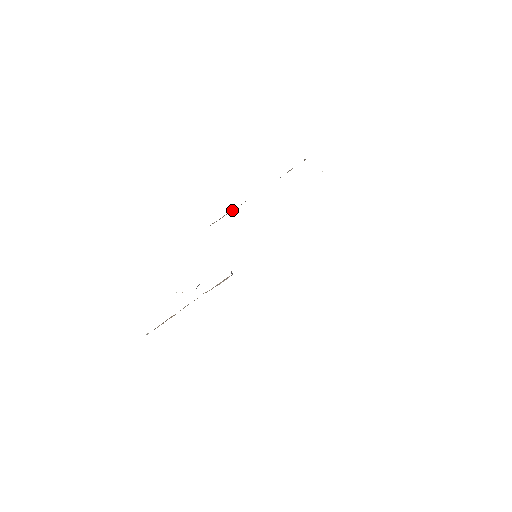
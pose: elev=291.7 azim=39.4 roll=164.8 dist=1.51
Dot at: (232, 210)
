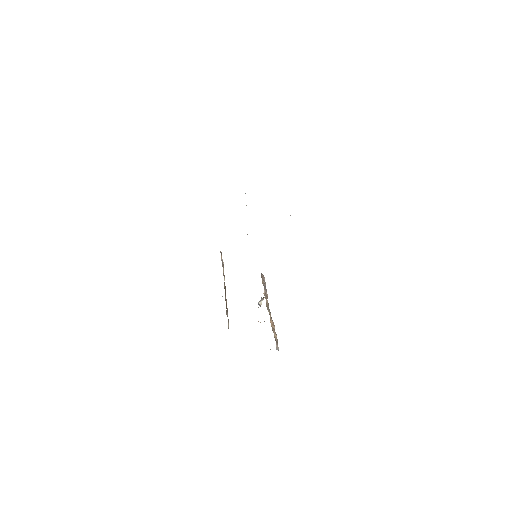
Dot at: (225, 299)
